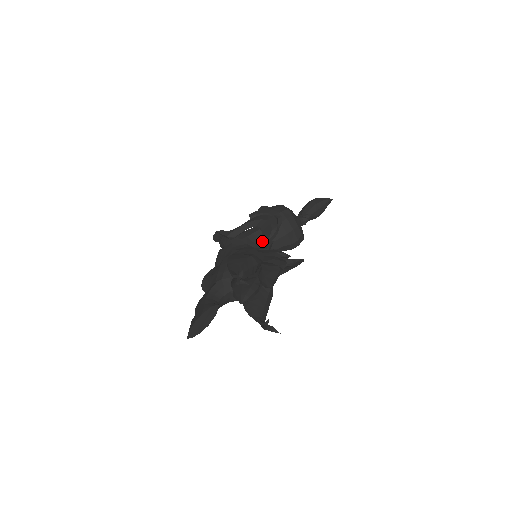
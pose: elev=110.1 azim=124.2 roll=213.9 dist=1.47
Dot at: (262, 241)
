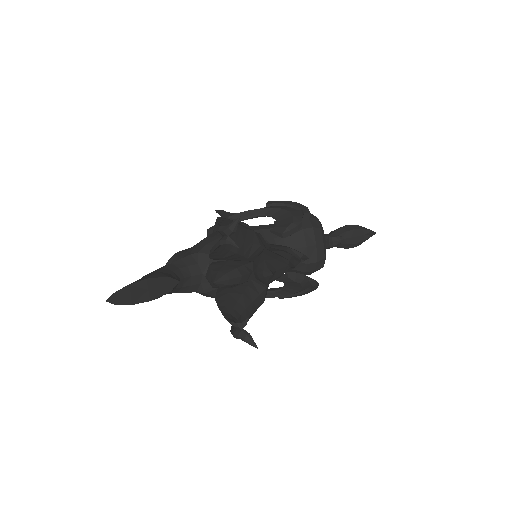
Dot at: (271, 243)
